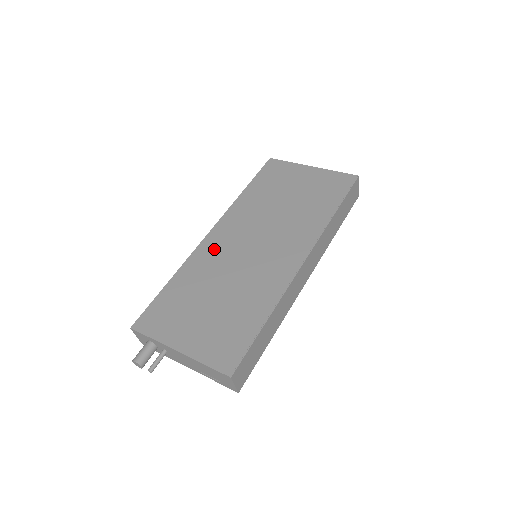
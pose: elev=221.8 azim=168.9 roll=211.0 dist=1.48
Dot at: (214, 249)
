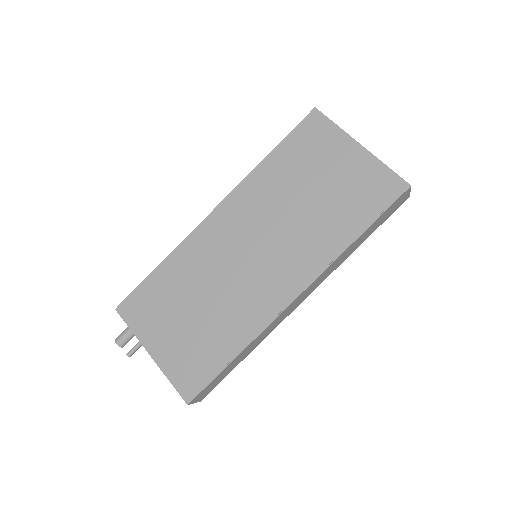
Dot at: (211, 239)
